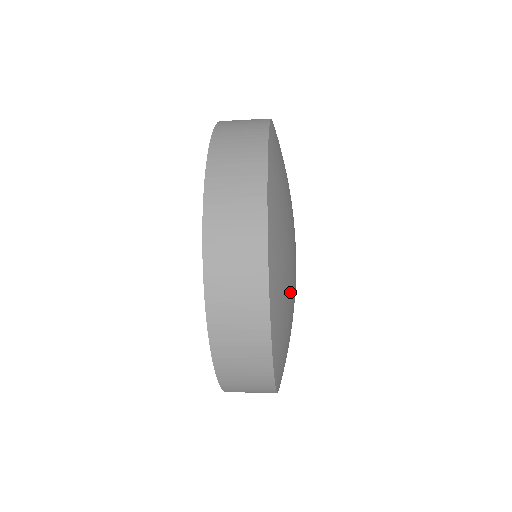
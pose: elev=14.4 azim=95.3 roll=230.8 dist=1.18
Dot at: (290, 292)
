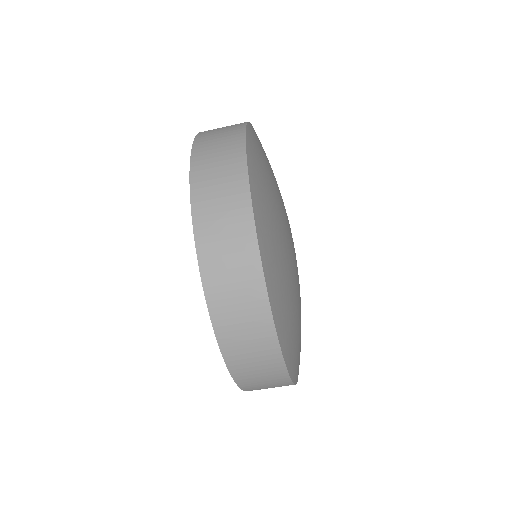
Dot at: (289, 277)
